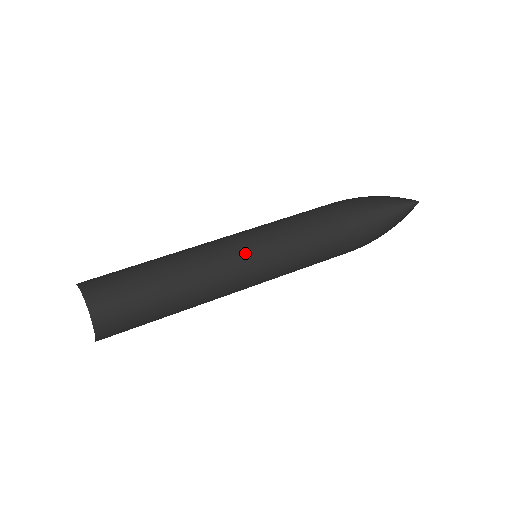
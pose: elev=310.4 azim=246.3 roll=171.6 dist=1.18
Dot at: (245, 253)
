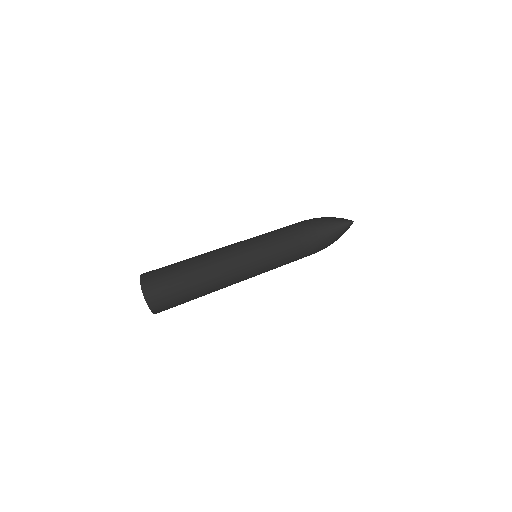
Dot at: (251, 268)
